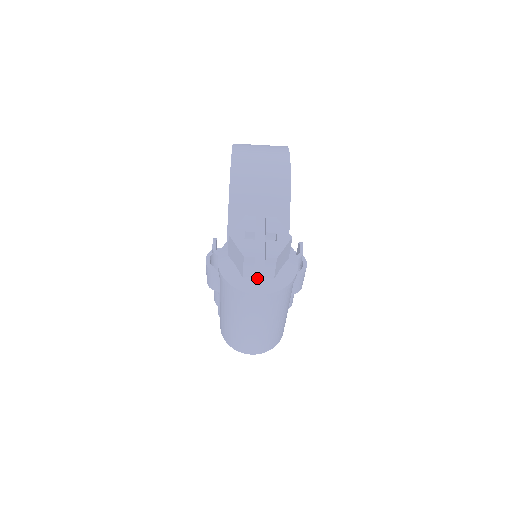
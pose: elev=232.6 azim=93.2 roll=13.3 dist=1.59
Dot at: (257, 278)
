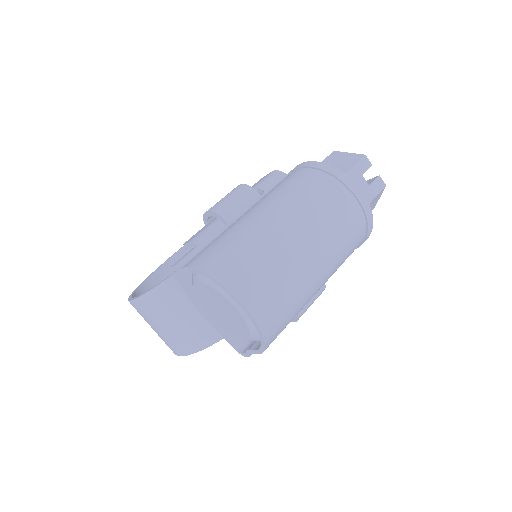
Dot at: occluded
